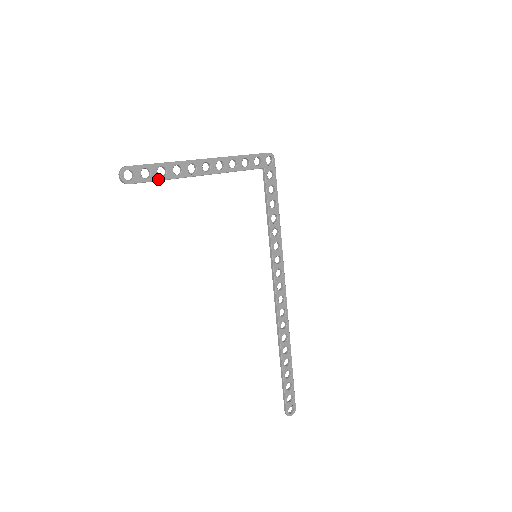
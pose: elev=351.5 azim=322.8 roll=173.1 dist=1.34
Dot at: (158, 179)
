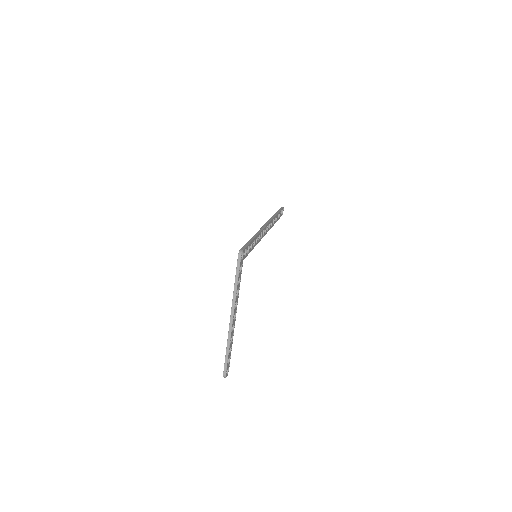
Dot at: occluded
